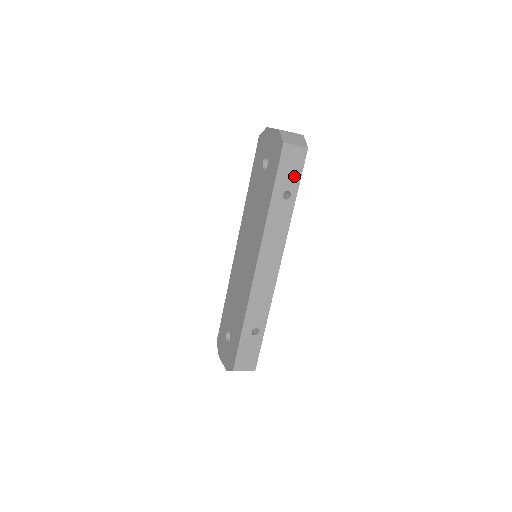
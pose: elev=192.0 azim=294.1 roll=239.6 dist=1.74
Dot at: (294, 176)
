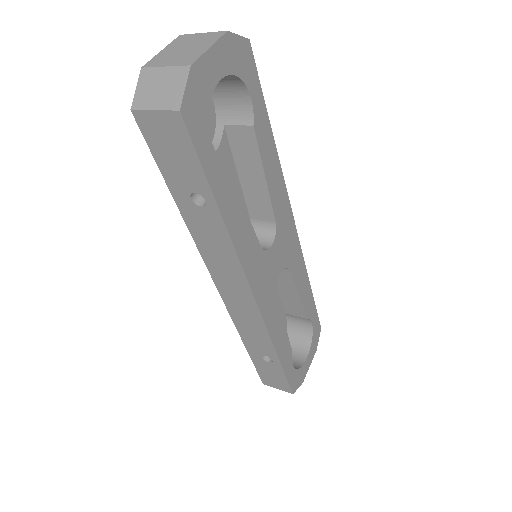
Dot at: (189, 167)
